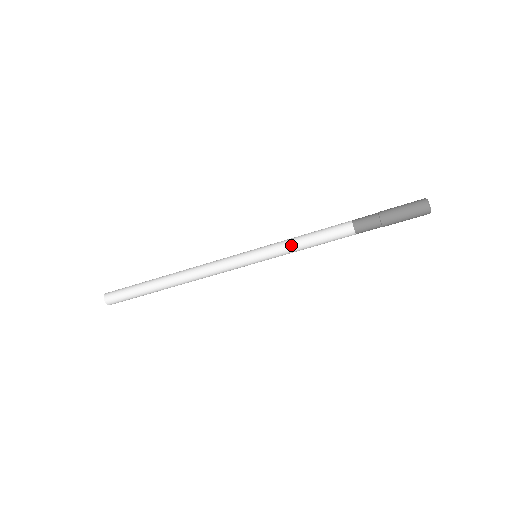
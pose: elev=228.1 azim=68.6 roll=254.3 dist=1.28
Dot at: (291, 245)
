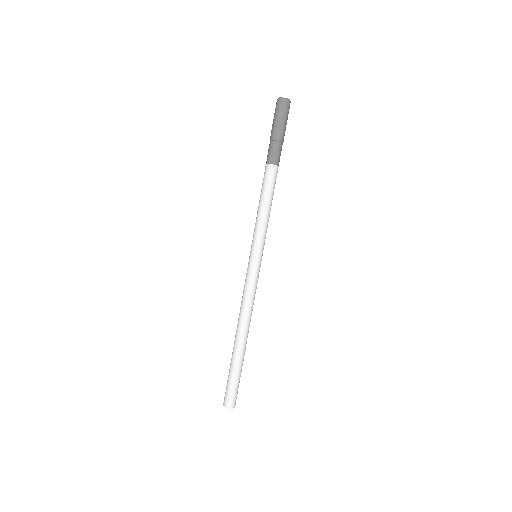
Dot at: (263, 222)
